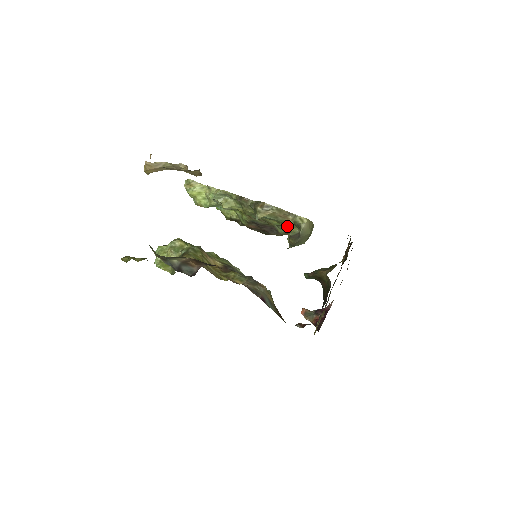
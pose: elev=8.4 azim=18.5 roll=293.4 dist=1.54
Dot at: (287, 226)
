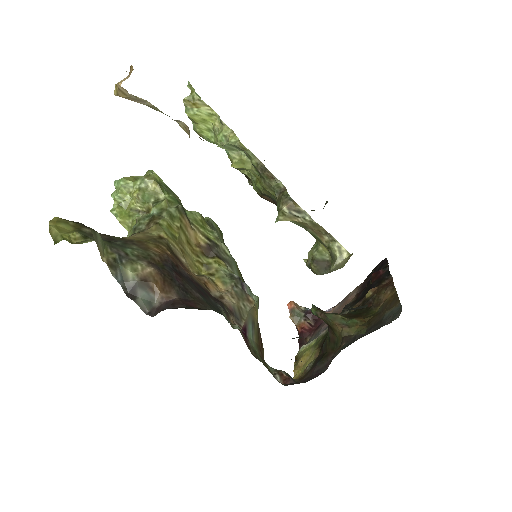
Dot at: occluded
